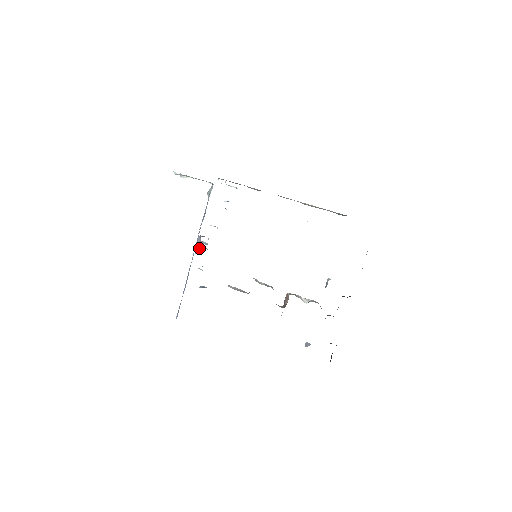
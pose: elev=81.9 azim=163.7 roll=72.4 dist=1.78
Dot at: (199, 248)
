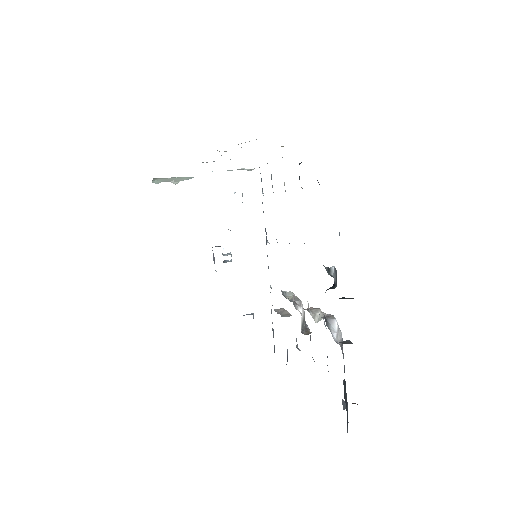
Dot at: (214, 263)
